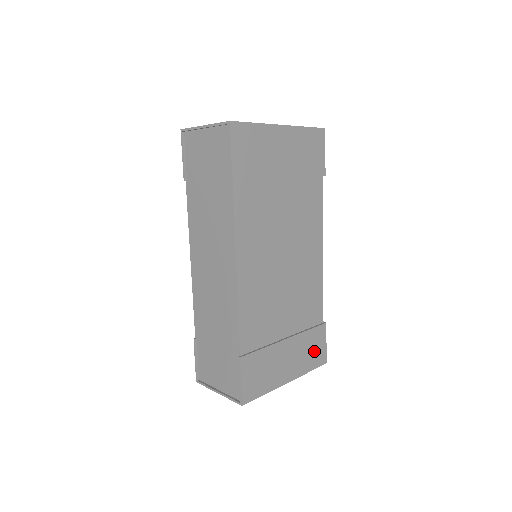
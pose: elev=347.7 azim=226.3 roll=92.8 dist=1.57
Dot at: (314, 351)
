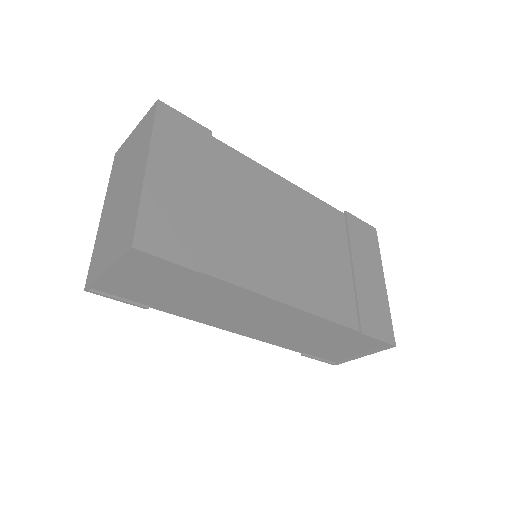
Dot at: (366, 239)
